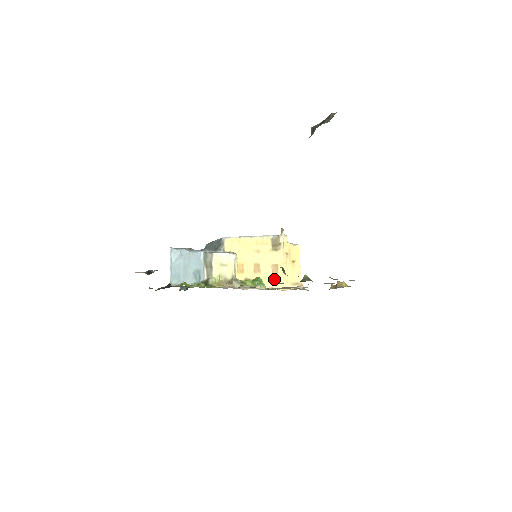
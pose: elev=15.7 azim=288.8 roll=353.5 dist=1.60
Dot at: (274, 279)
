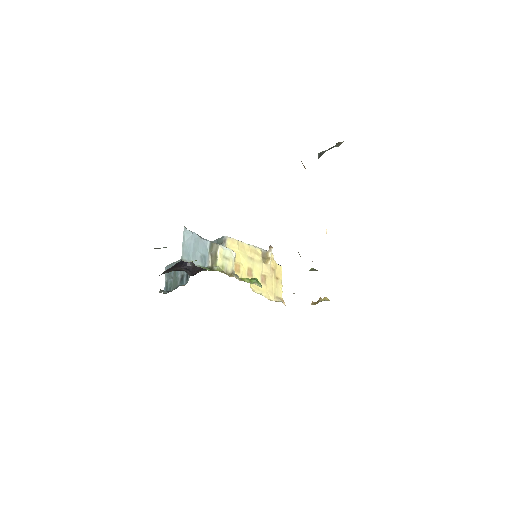
Dot at: (262, 287)
